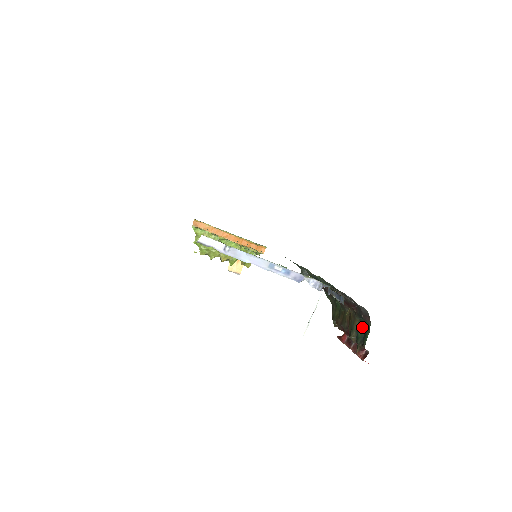
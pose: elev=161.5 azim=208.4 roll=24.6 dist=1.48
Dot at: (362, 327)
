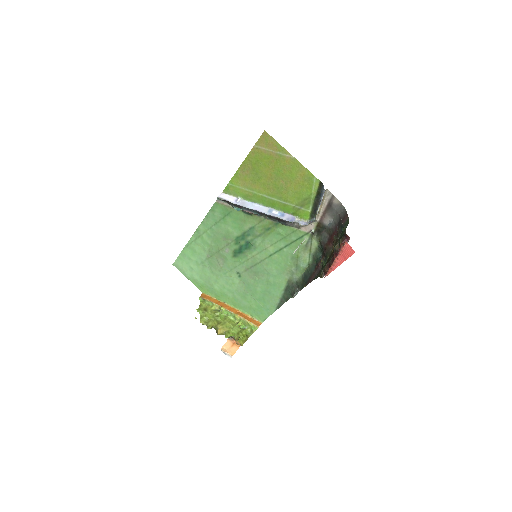
Dot at: (343, 232)
